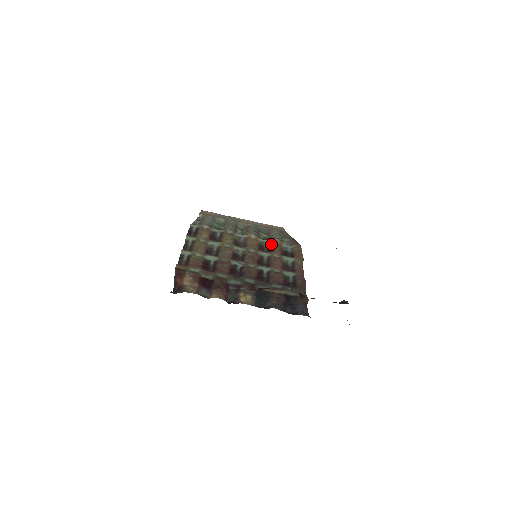
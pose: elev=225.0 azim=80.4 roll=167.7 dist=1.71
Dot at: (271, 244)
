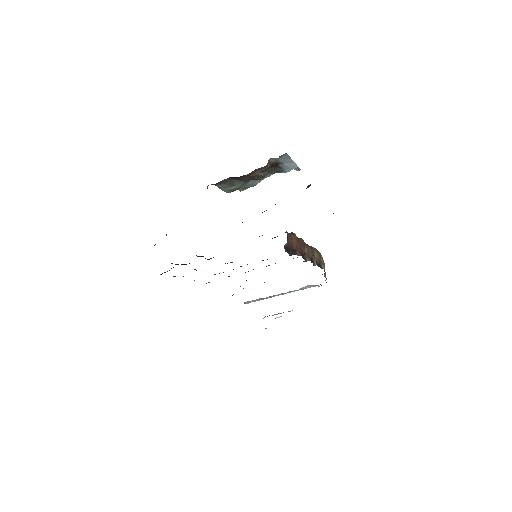
Dot at: occluded
